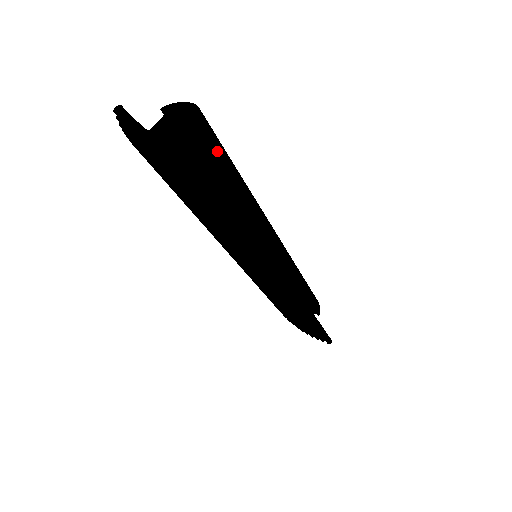
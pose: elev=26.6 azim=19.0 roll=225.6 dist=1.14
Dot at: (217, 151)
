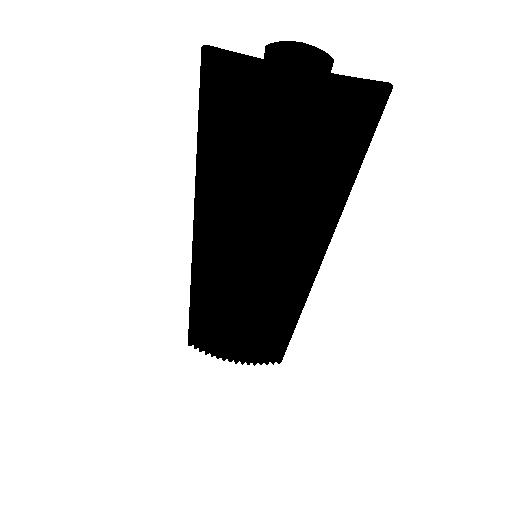
Dot at: occluded
